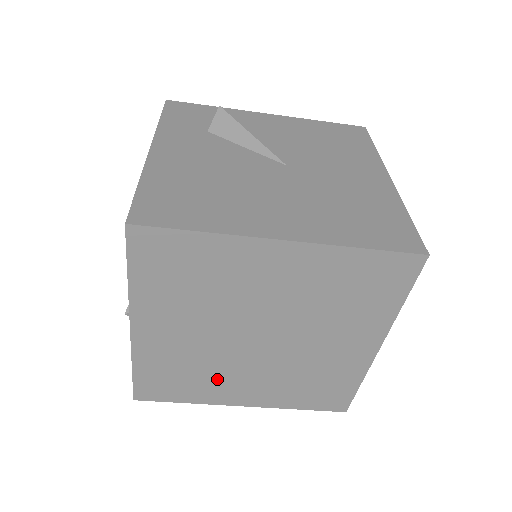
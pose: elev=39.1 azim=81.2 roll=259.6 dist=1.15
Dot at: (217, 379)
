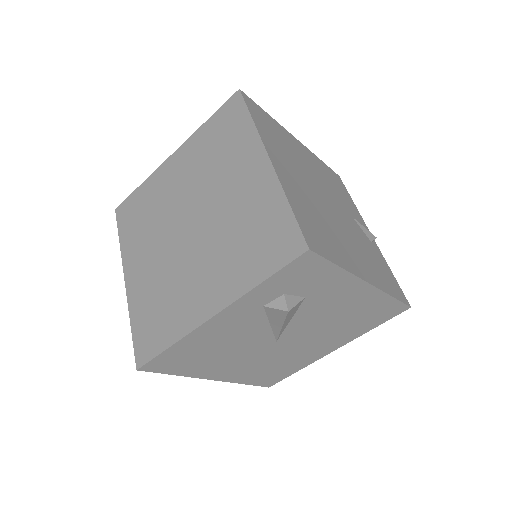
Dot at: (181, 292)
